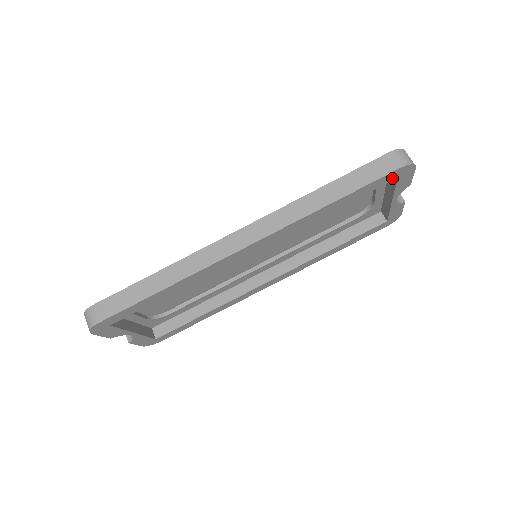
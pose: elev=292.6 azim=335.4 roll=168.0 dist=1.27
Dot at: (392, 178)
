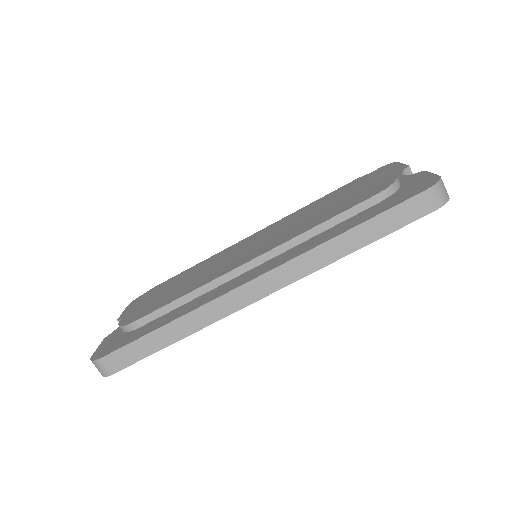
Dot at: occluded
